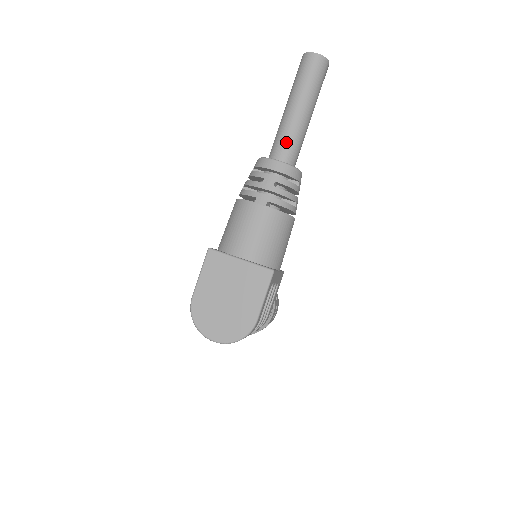
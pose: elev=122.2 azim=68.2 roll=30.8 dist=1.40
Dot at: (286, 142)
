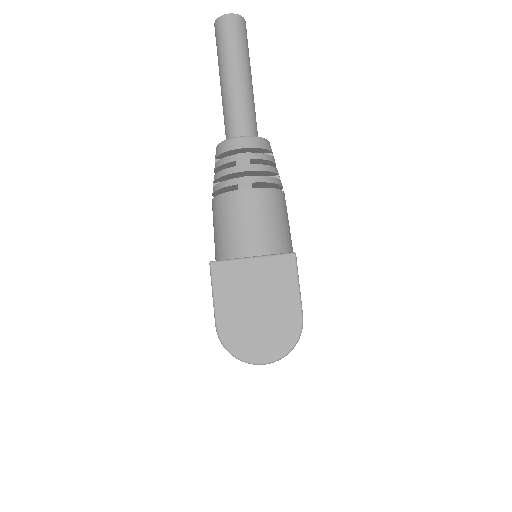
Dot at: (240, 116)
